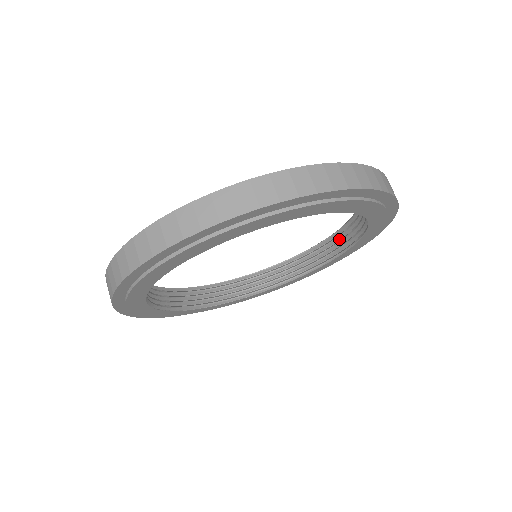
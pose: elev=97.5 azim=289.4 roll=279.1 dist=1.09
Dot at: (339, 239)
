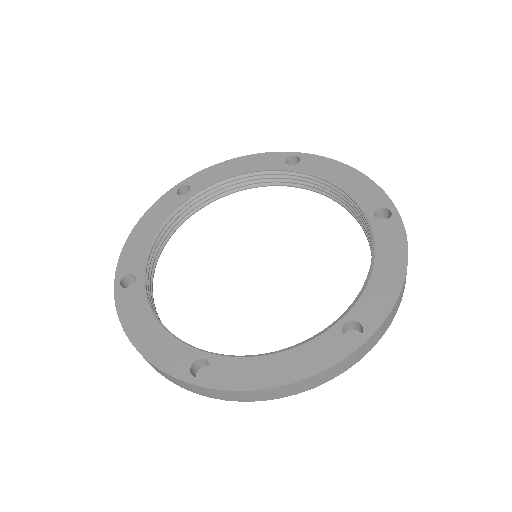
Dot at: (335, 189)
